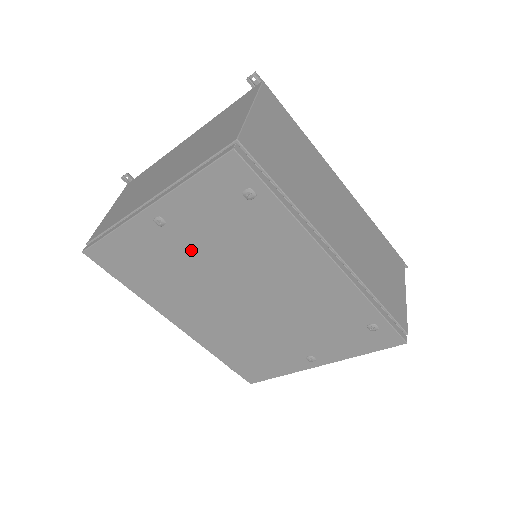
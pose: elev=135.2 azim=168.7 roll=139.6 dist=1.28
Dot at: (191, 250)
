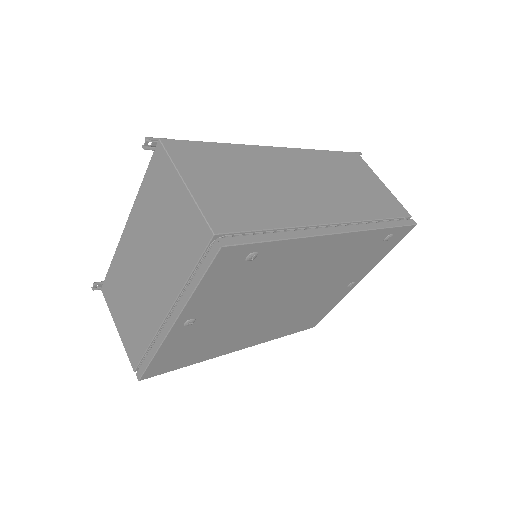
Dot at: (225, 314)
